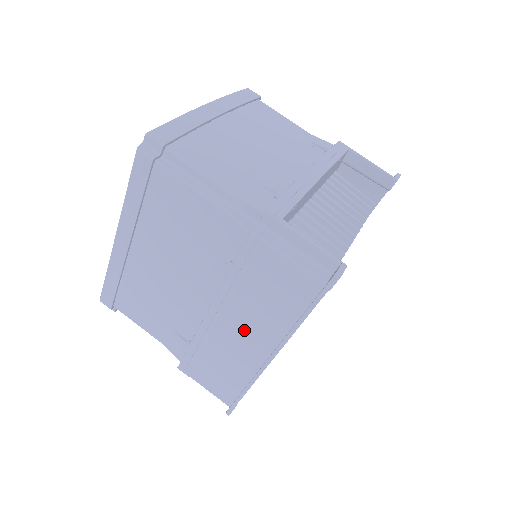
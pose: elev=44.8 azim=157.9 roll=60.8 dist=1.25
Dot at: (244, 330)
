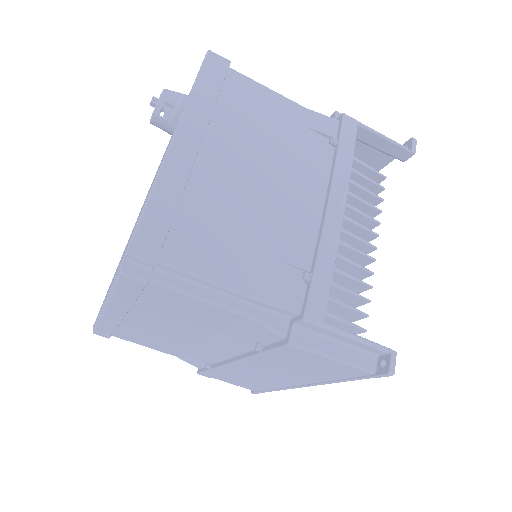
Dot at: (274, 373)
